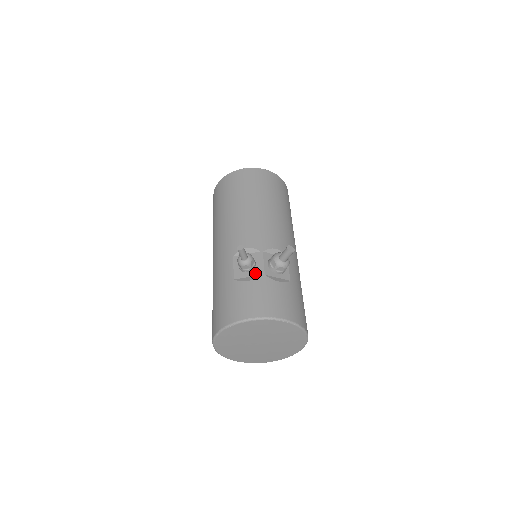
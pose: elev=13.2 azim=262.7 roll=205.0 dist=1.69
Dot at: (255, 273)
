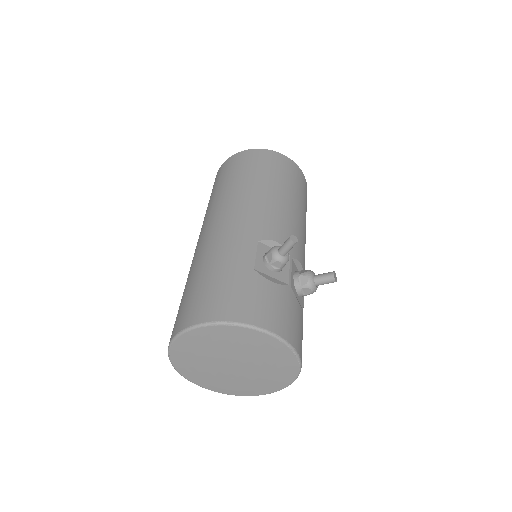
Dot at: (281, 277)
